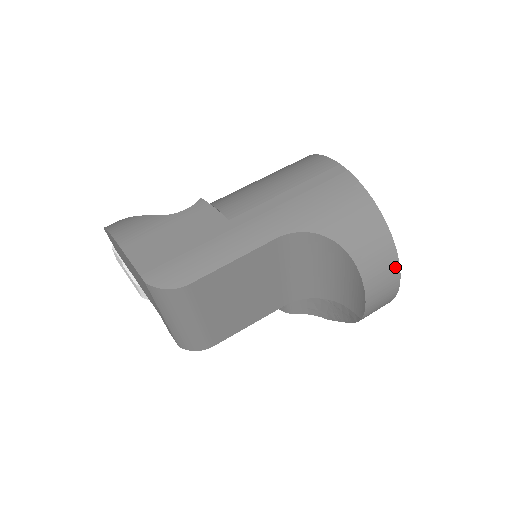
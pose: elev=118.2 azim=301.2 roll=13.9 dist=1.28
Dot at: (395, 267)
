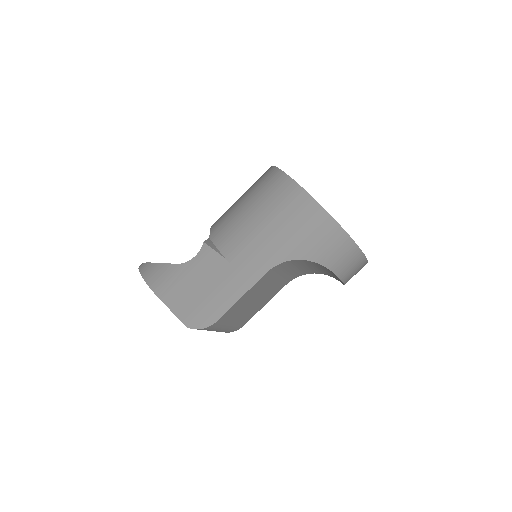
Dot at: (361, 257)
